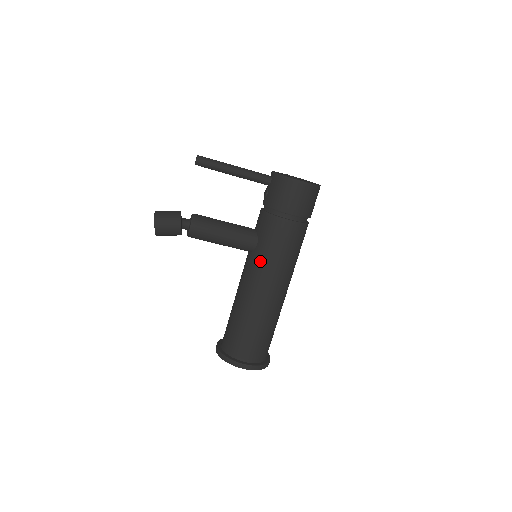
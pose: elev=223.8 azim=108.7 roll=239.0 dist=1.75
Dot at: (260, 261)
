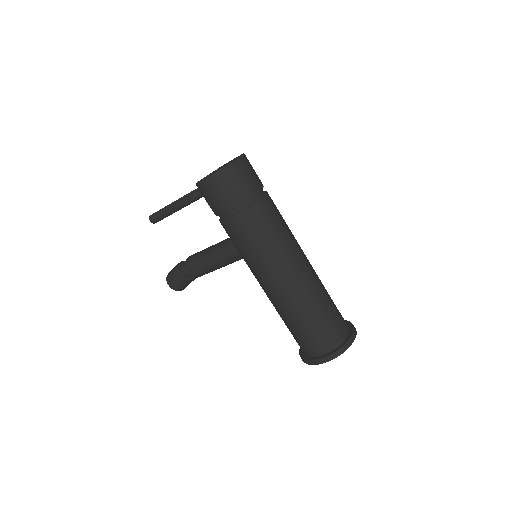
Dot at: (248, 265)
